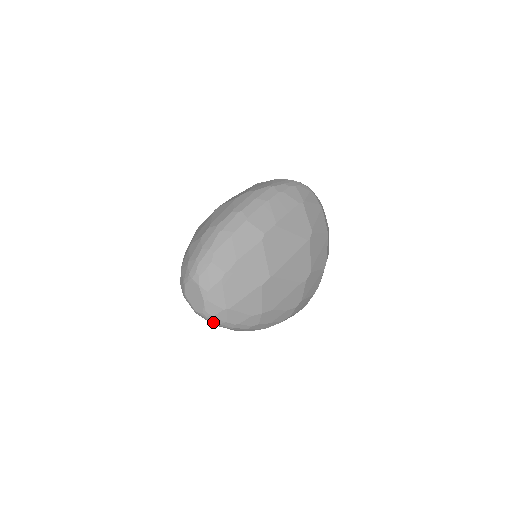
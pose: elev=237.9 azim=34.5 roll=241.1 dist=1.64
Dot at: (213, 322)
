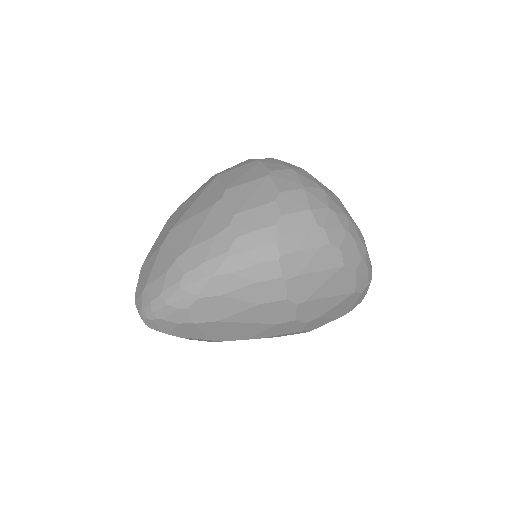
Dot at: (149, 315)
